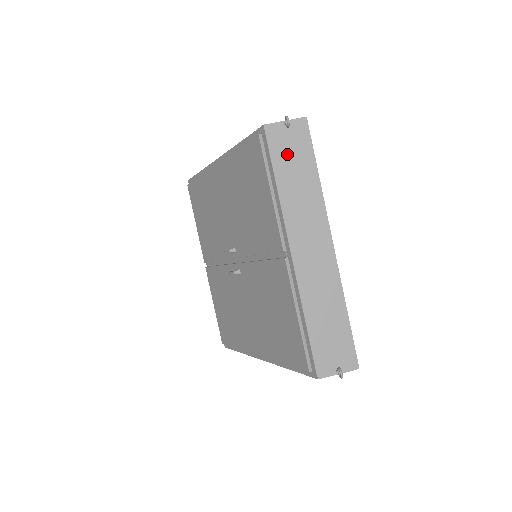
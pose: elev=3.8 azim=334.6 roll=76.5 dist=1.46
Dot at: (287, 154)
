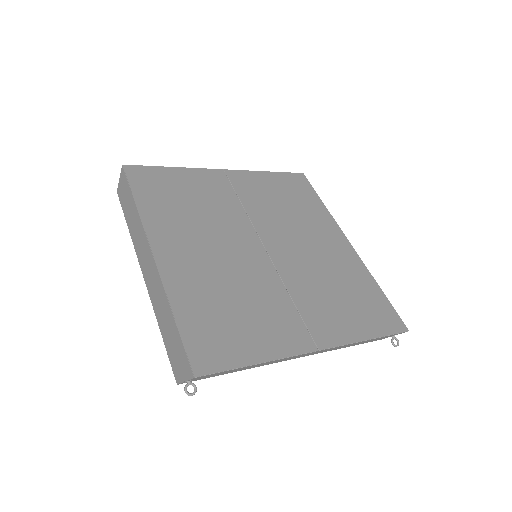
Dot at: occluded
